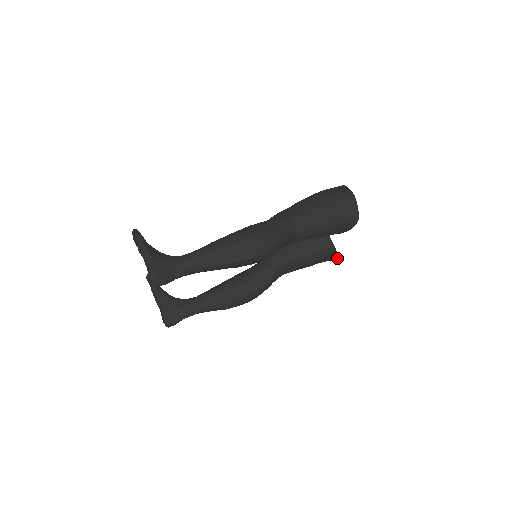
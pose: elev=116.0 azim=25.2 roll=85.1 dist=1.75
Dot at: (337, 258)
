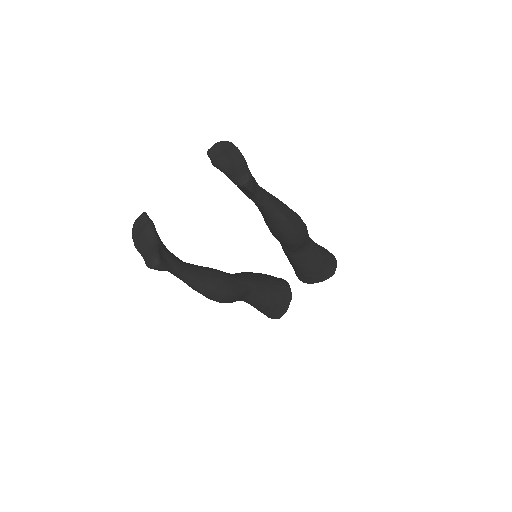
Dot at: (281, 316)
